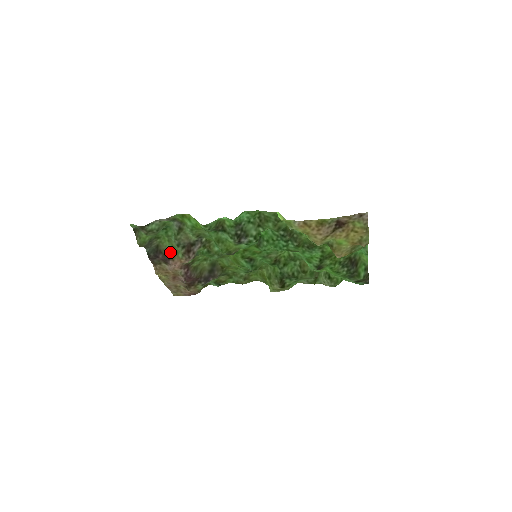
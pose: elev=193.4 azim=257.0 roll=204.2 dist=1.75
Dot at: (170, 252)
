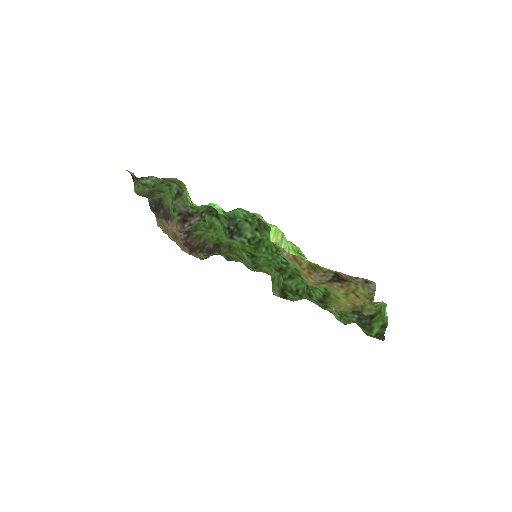
Dot at: (171, 211)
